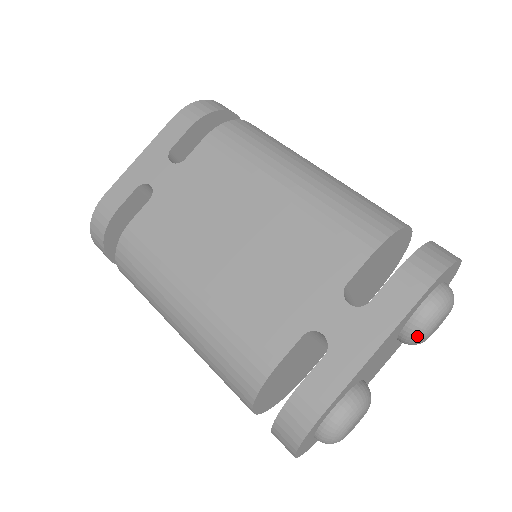
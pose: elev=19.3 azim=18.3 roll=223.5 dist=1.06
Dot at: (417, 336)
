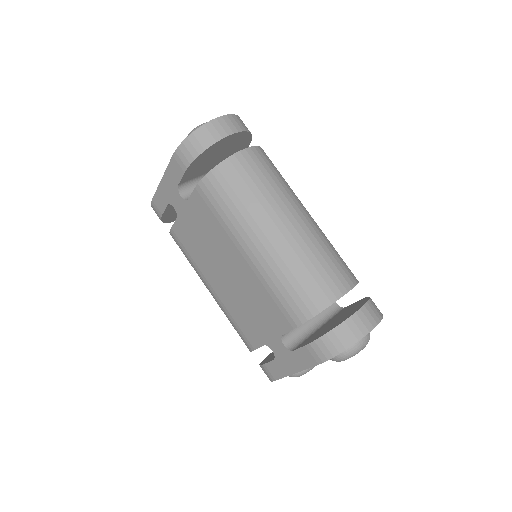
Dot at: occluded
